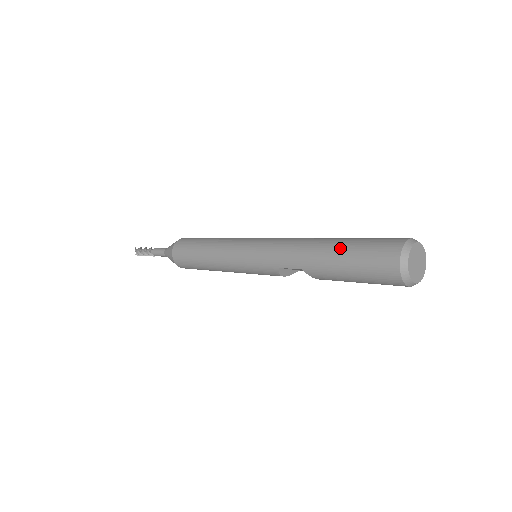
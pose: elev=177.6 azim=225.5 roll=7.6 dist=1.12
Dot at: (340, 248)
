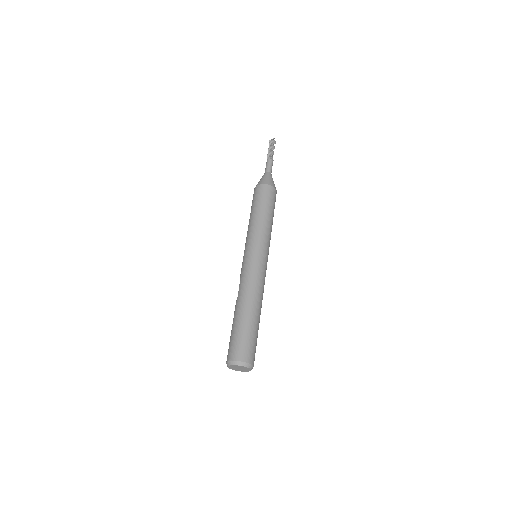
Dot at: (244, 322)
